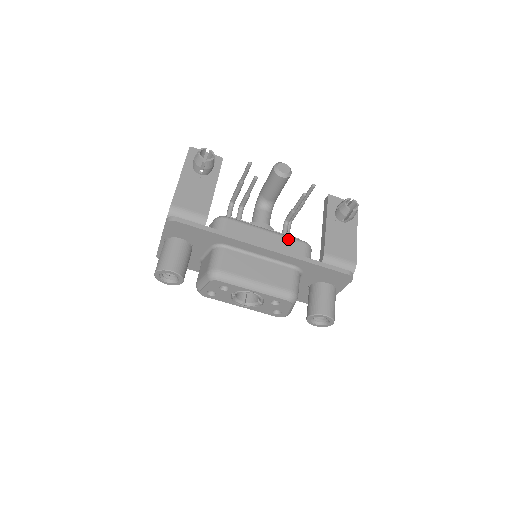
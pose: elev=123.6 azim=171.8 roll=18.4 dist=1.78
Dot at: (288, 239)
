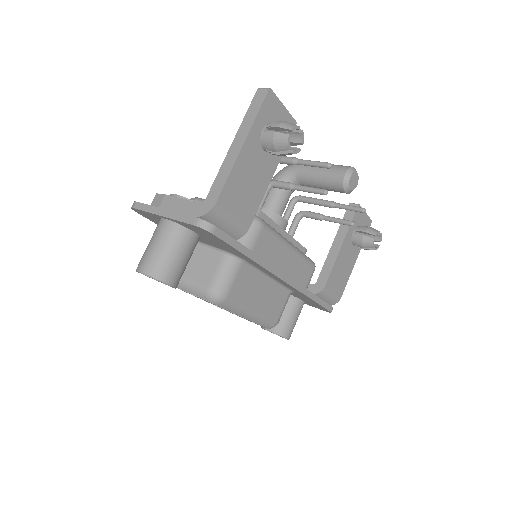
Dot at: (304, 261)
